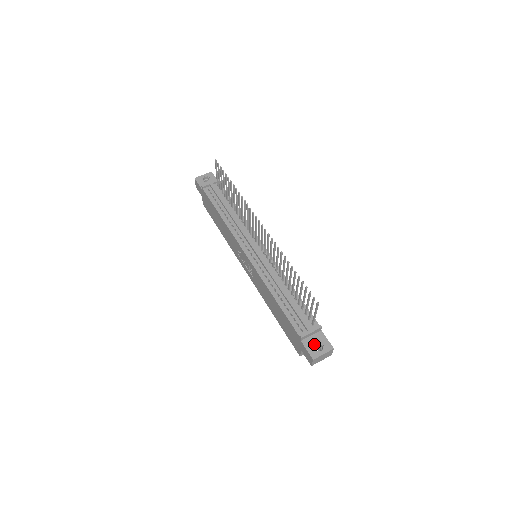
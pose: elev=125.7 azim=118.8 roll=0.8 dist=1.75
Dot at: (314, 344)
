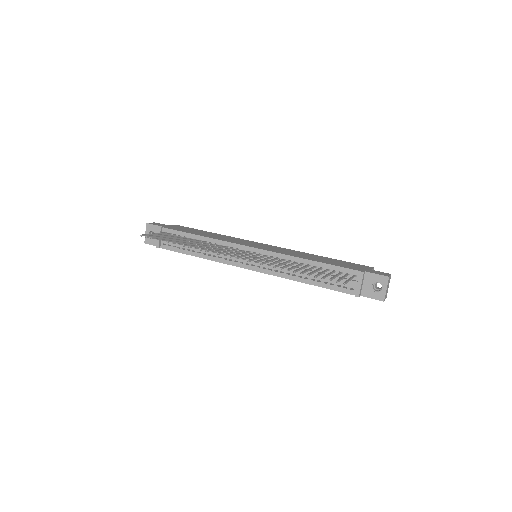
Dot at: (372, 288)
